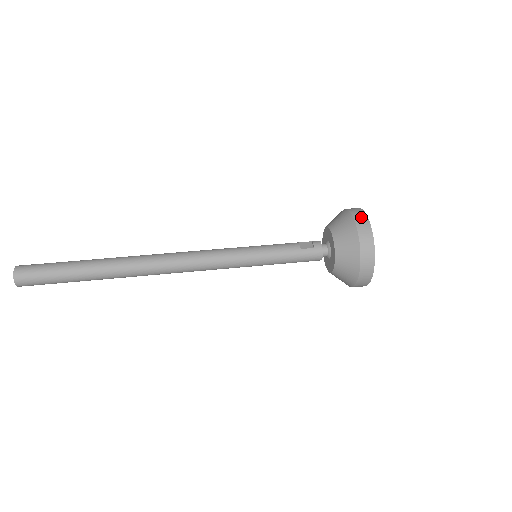
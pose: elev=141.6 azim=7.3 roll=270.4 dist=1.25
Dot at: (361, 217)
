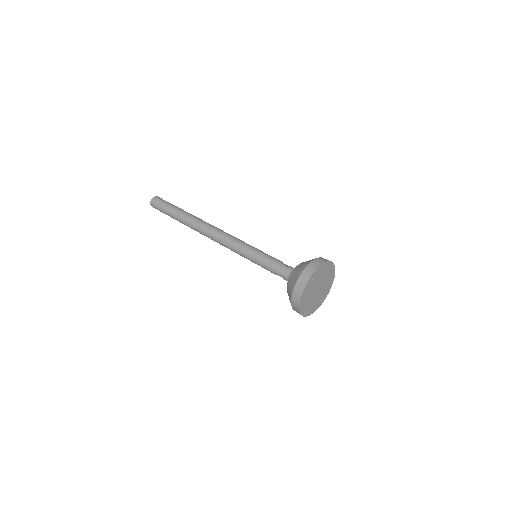
Dot at: (326, 259)
